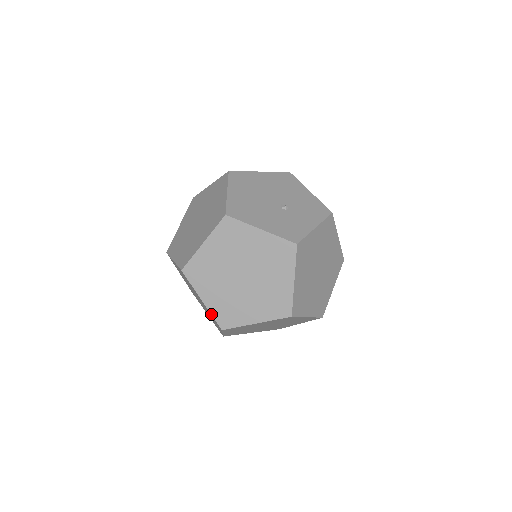
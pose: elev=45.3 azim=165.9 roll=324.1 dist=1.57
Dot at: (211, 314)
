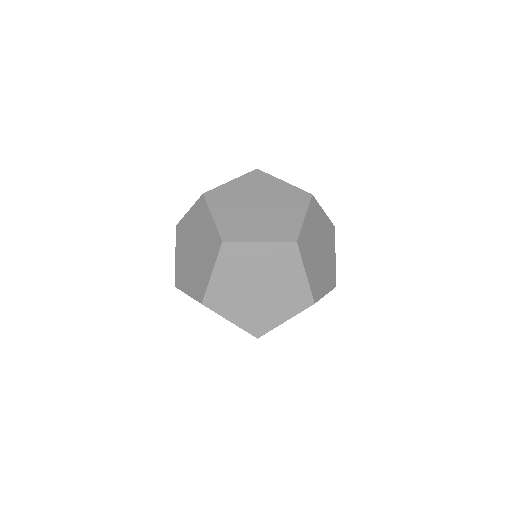
Dot at: (277, 242)
